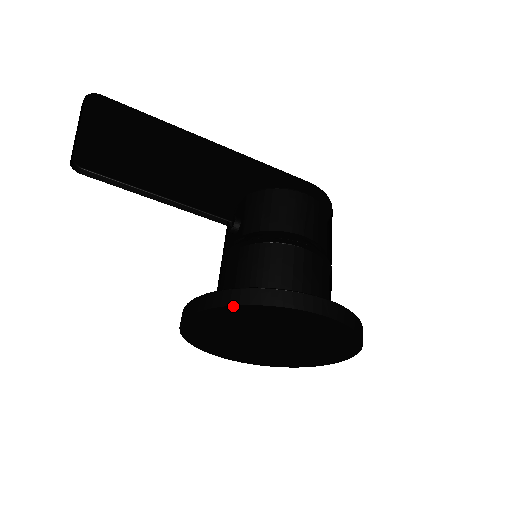
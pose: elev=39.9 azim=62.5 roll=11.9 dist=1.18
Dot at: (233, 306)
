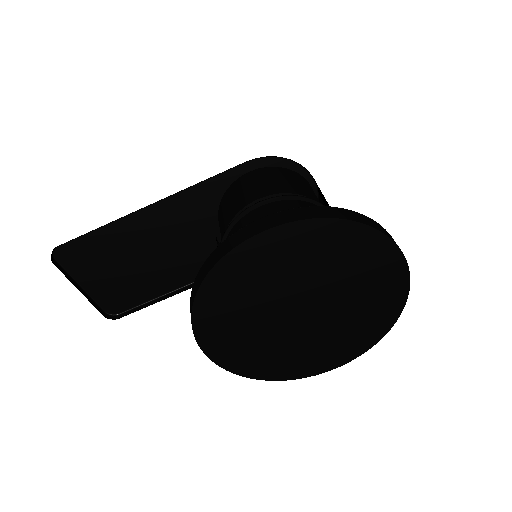
Dot at: (197, 297)
